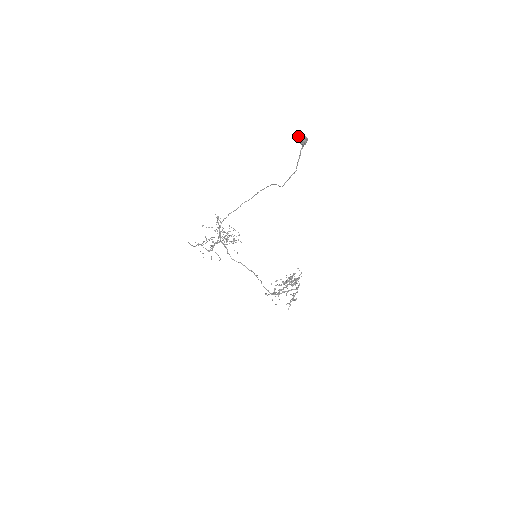
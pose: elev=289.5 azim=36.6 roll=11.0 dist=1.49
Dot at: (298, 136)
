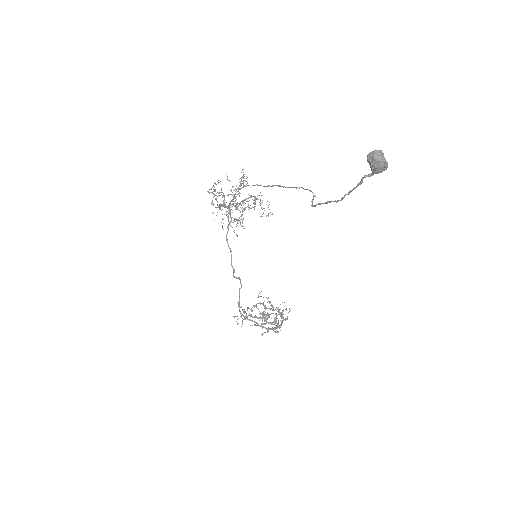
Dot at: occluded
